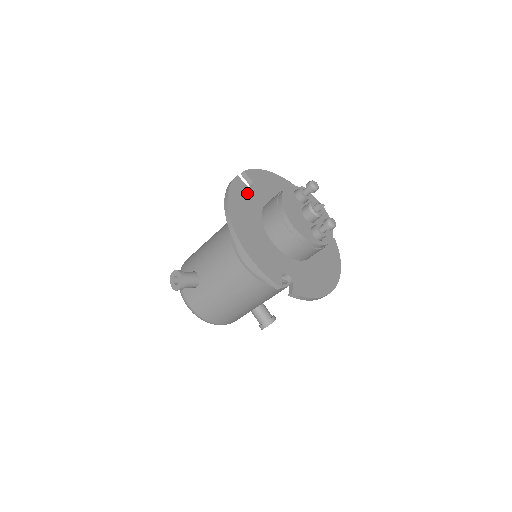
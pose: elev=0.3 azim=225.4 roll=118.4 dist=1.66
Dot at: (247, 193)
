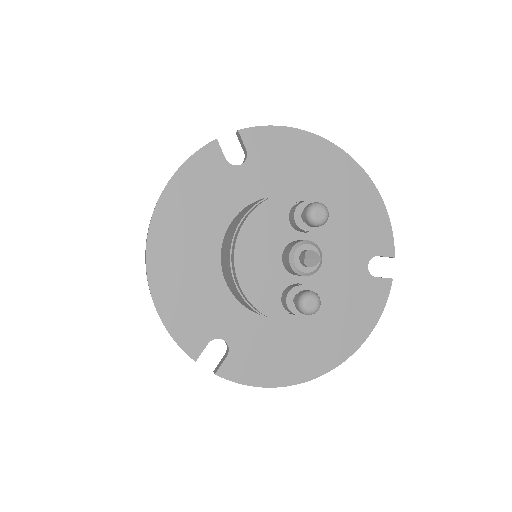
Dot at: (219, 178)
